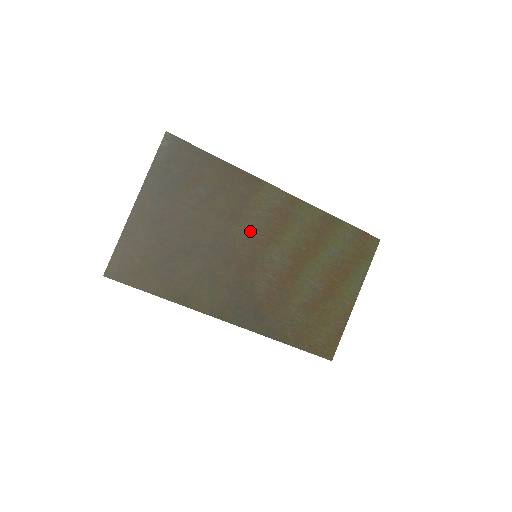
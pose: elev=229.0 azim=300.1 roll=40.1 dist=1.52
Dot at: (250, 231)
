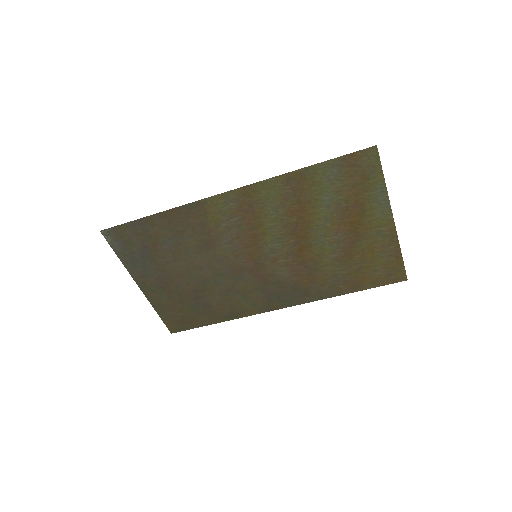
Dot at: (232, 243)
